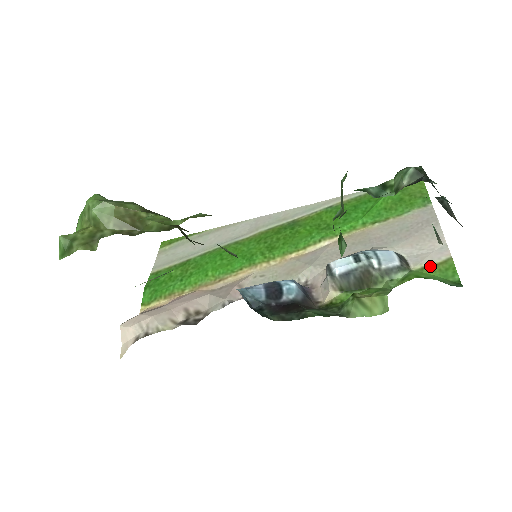
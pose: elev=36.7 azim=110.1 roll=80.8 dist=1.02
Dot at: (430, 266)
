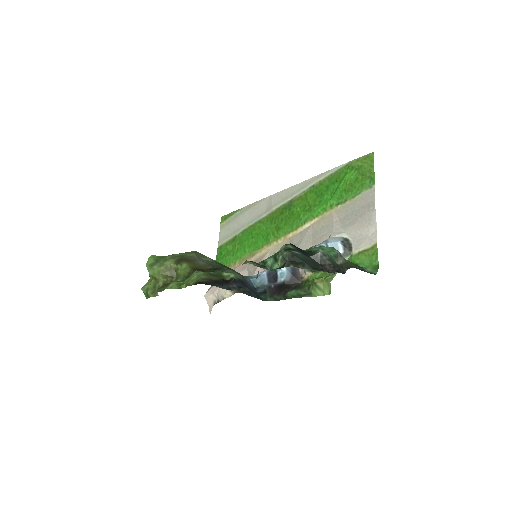
Dot at: (364, 251)
